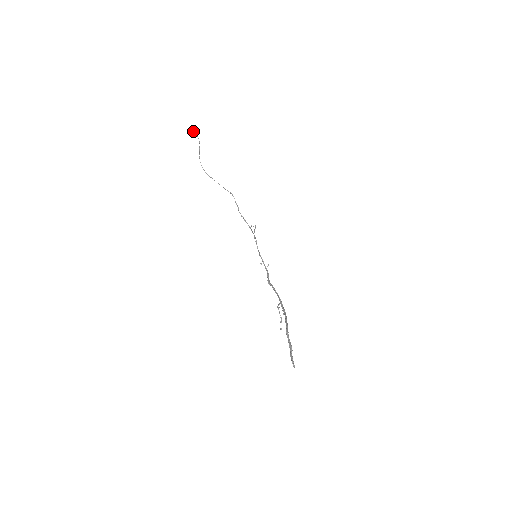
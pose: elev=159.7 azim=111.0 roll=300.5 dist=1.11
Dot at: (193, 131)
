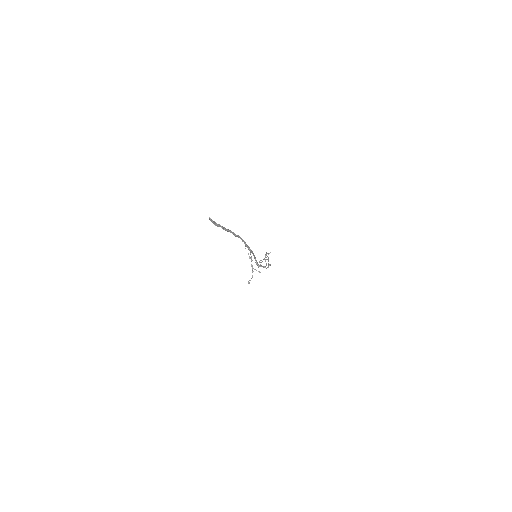
Dot at: occluded
